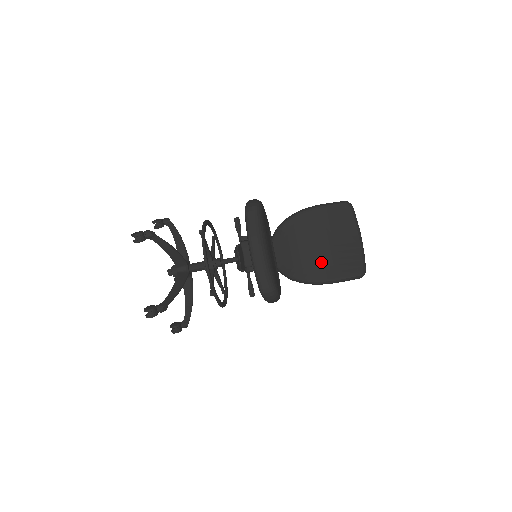
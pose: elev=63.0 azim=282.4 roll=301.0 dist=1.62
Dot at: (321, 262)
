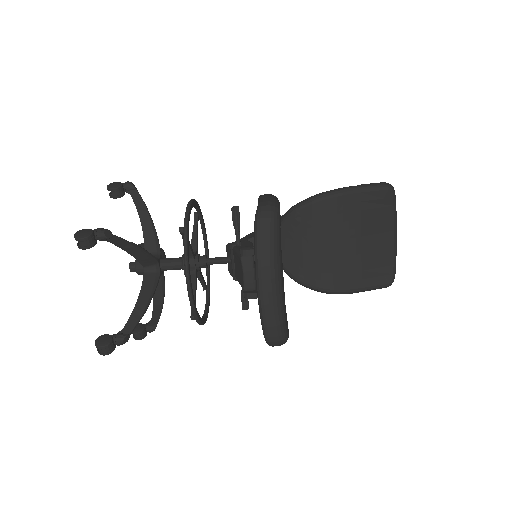
Dot at: (341, 267)
